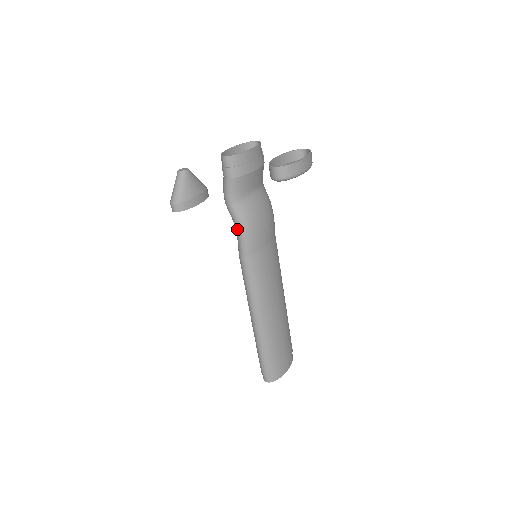
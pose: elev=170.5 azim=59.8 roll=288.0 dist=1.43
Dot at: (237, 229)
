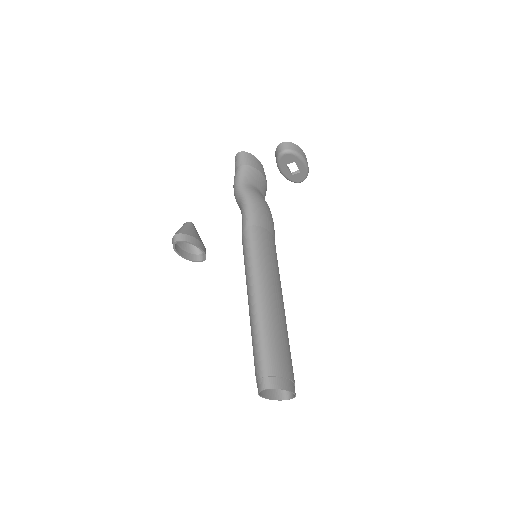
Dot at: (244, 203)
